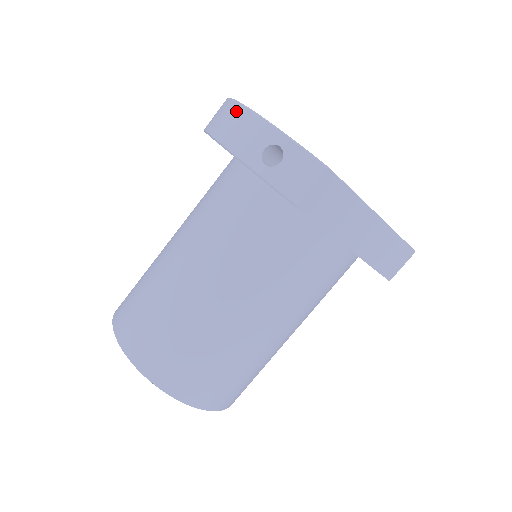
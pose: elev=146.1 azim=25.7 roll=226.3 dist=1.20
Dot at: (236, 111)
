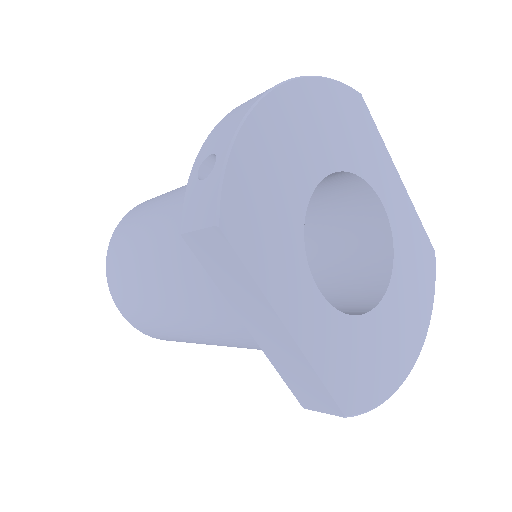
Dot at: (260, 94)
